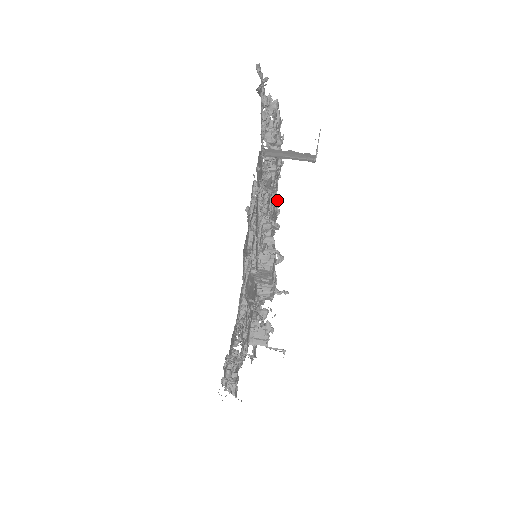
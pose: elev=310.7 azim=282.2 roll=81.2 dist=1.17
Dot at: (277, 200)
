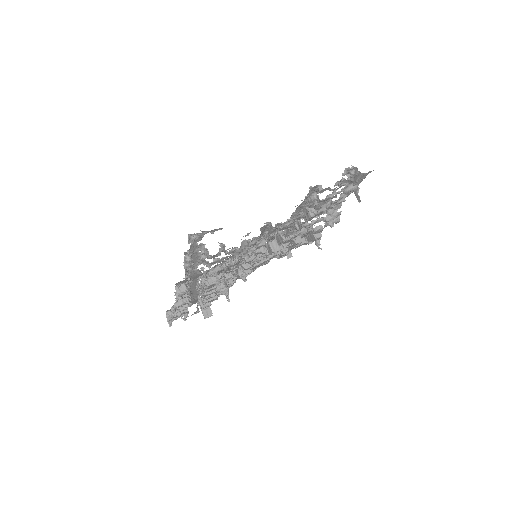
Dot at: (219, 281)
